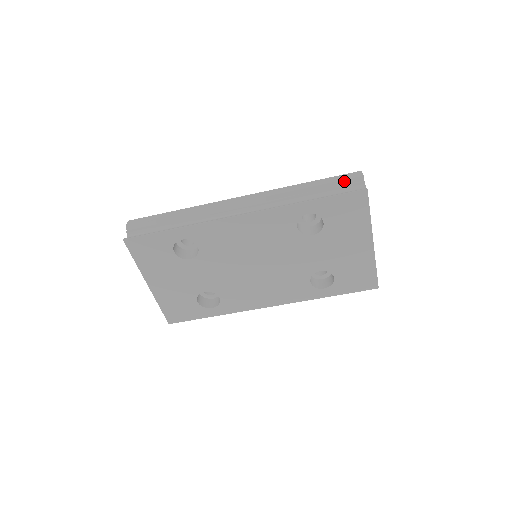
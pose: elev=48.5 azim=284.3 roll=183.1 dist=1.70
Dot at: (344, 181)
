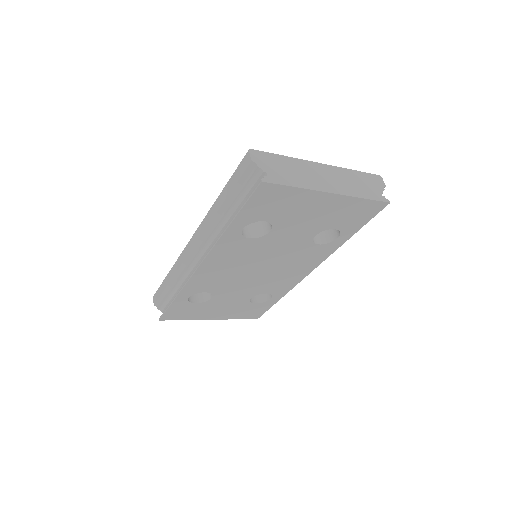
Dot at: (242, 178)
